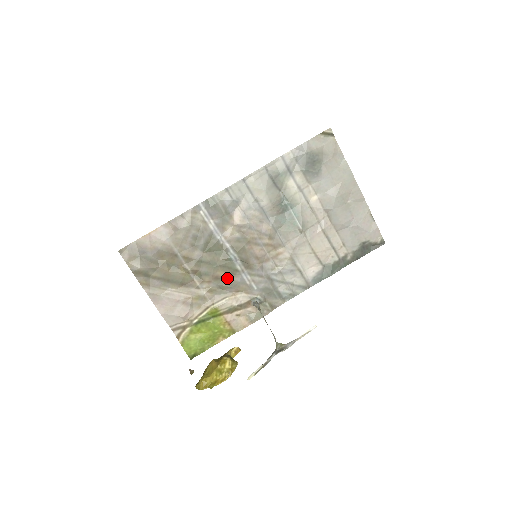
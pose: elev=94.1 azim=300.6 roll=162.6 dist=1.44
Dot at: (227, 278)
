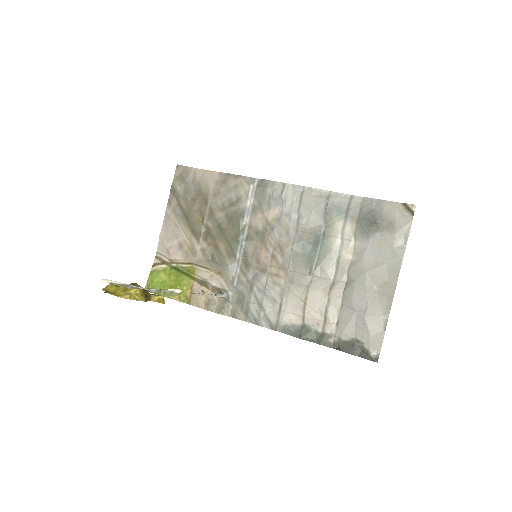
Dot at: (223, 254)
